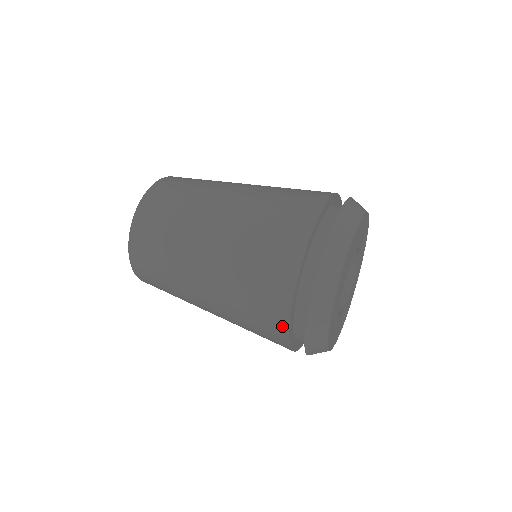
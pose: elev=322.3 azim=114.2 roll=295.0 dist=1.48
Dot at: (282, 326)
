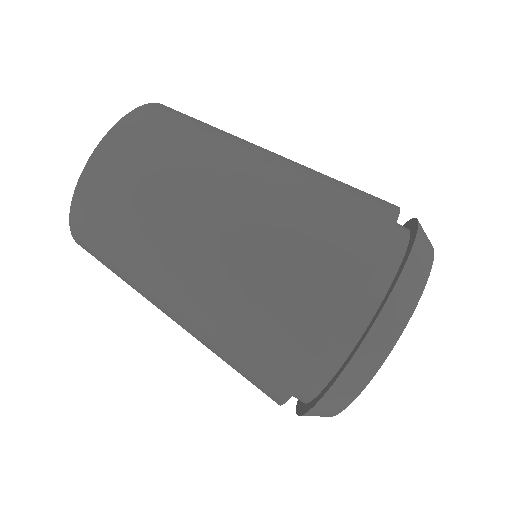
Dot at: (278, 393)
